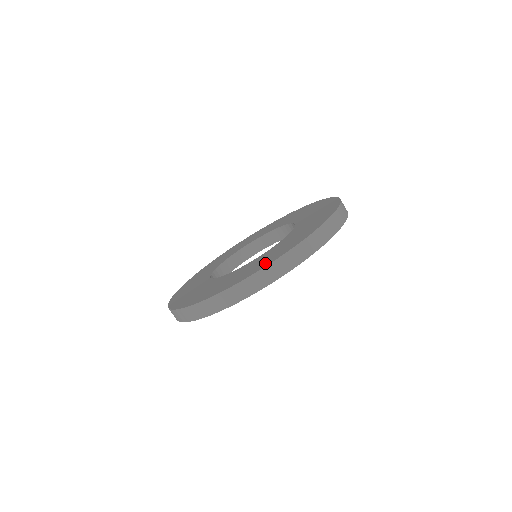
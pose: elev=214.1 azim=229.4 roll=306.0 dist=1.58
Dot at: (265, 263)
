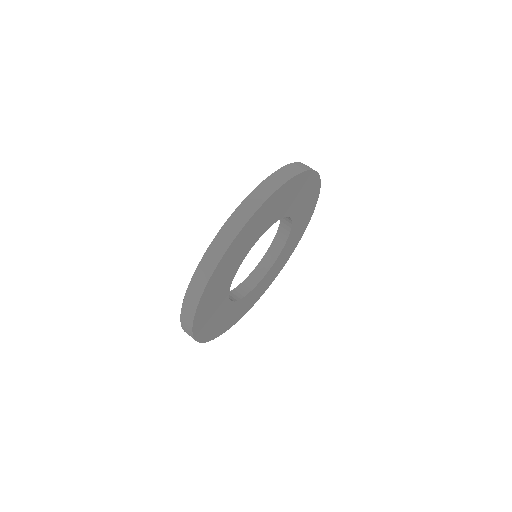
Dot at: occluded
